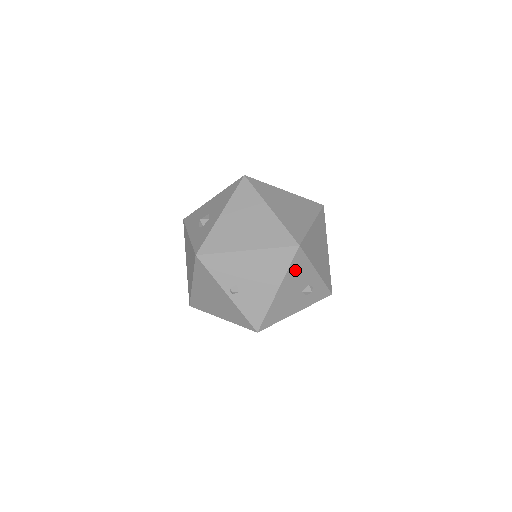
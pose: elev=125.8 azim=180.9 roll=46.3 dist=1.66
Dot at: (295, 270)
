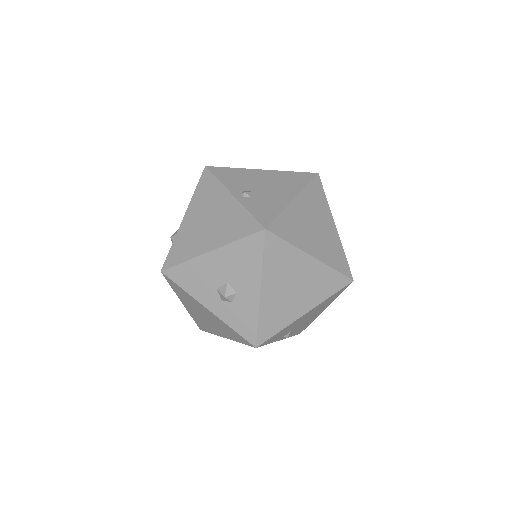
Dot at: occluded
